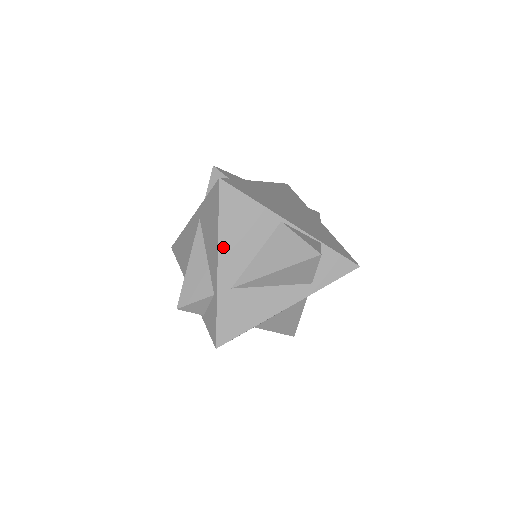
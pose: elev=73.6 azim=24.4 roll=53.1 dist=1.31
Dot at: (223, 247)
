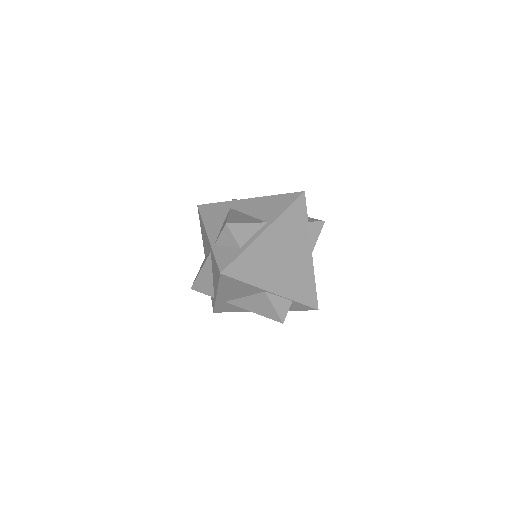
Dot at: (221, 292)
